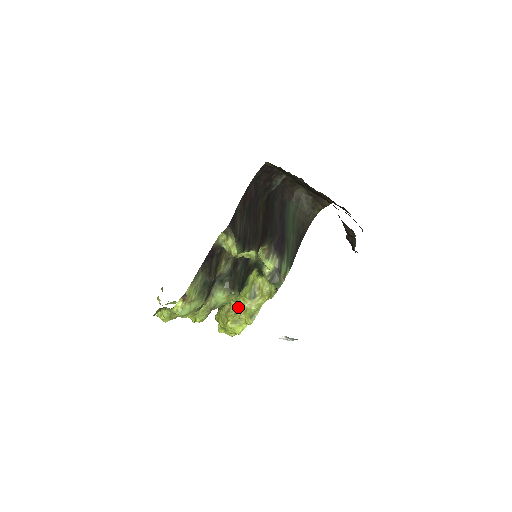
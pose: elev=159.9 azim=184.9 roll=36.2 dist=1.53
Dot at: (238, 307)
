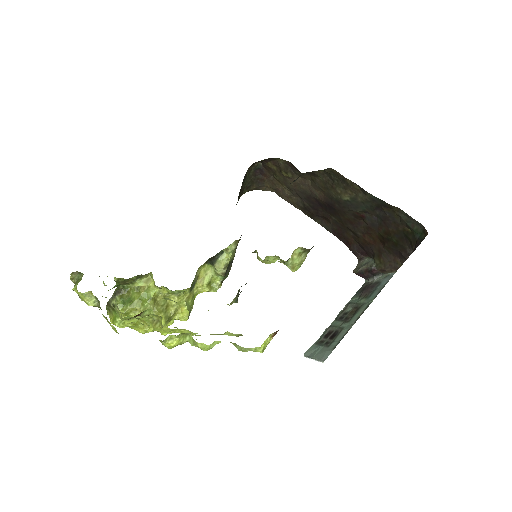
Dot at: (172, 299)
